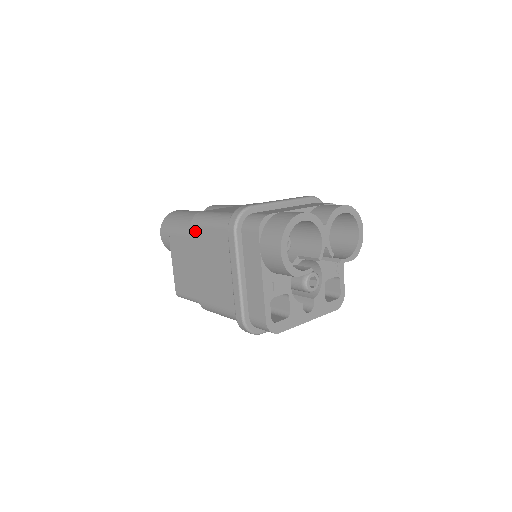
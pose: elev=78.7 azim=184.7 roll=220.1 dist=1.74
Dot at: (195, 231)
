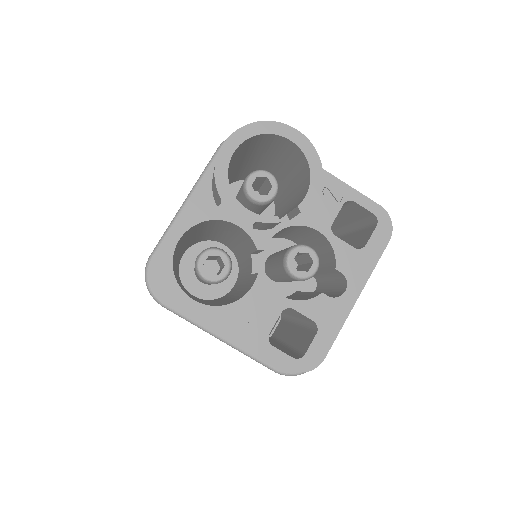
Dot at: occluded
